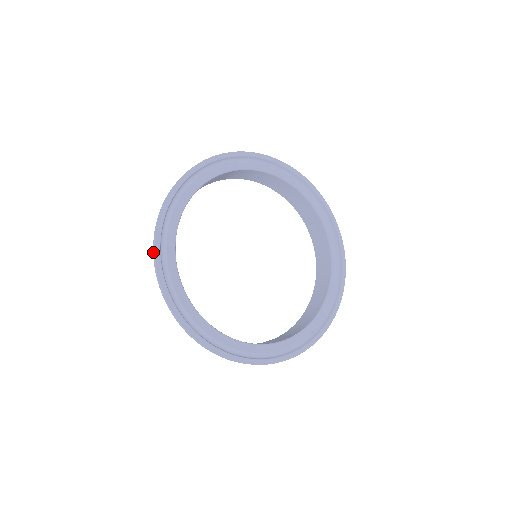
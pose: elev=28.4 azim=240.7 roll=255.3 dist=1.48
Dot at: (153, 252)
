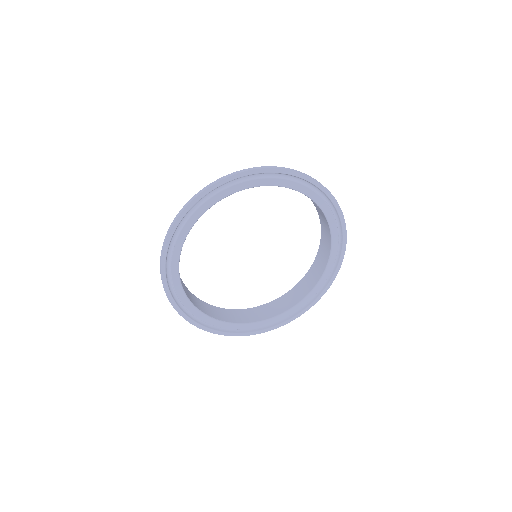
Dot at: (207, 186)
